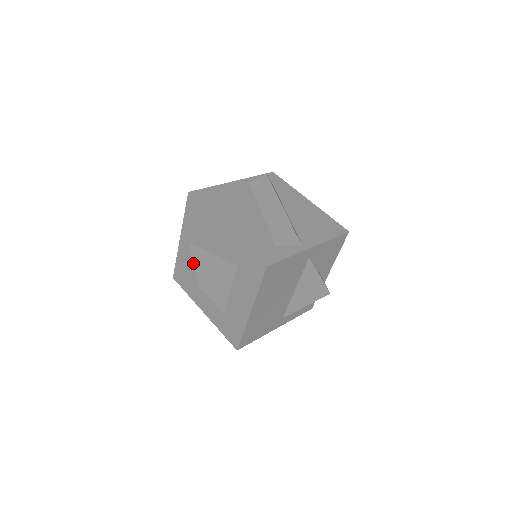
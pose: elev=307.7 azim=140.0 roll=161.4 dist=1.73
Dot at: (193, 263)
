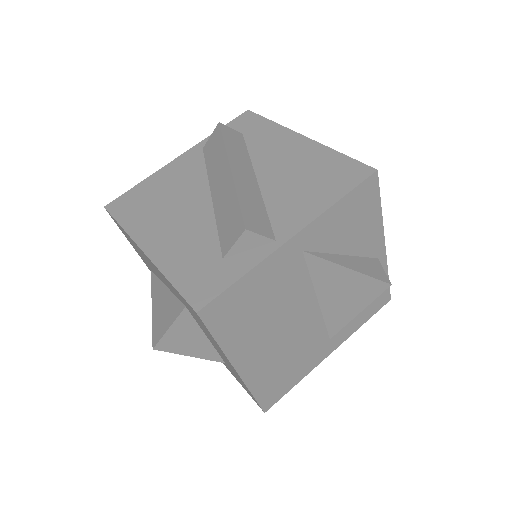
Dot at: occluded
